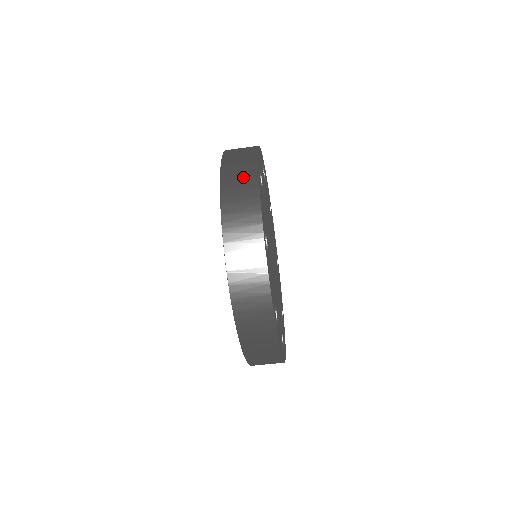
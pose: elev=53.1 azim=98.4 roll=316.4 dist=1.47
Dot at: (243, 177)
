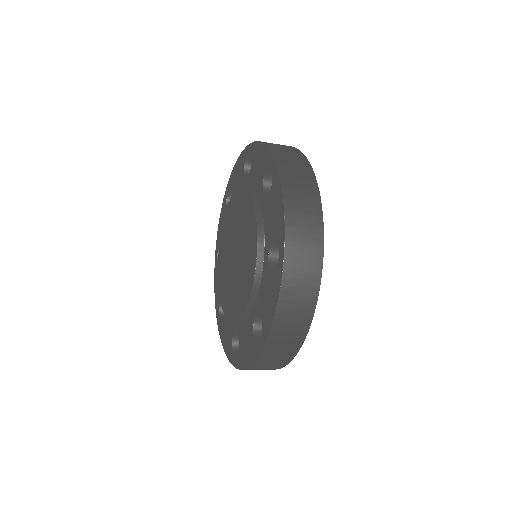
Dot at: (274, 365)
